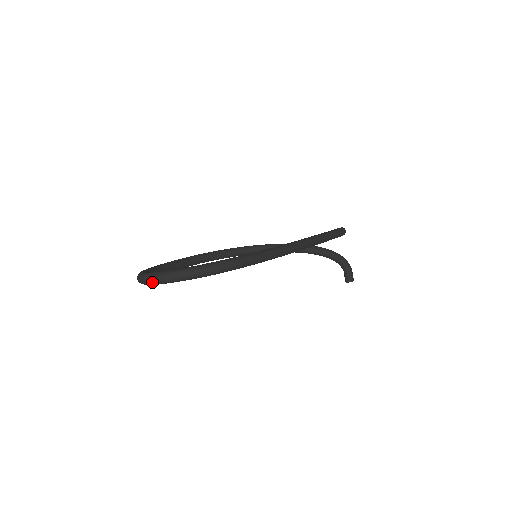
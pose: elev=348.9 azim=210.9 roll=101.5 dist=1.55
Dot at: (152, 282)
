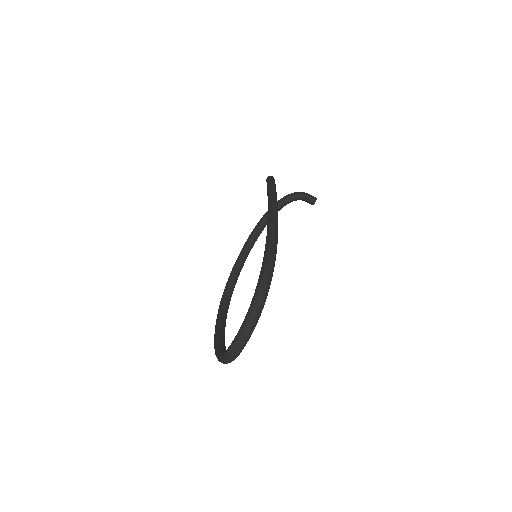
Dot at: (243, 346)
